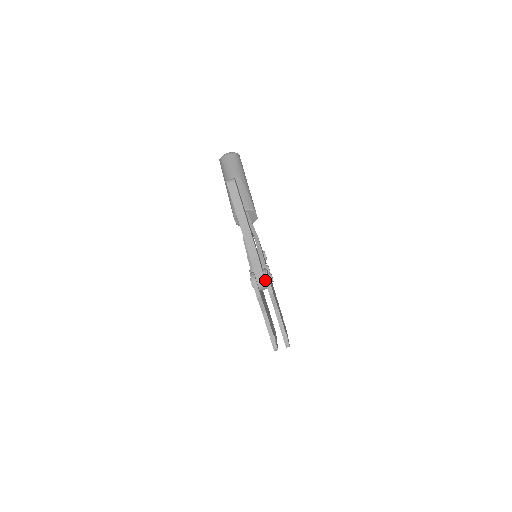
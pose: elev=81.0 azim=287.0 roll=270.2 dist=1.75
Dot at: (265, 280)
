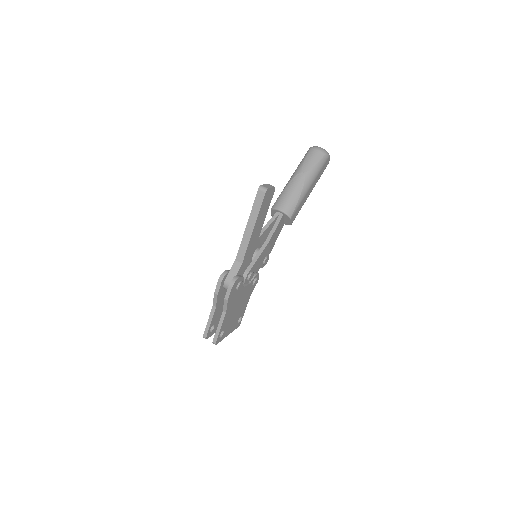
Dot at: (229, 286)
